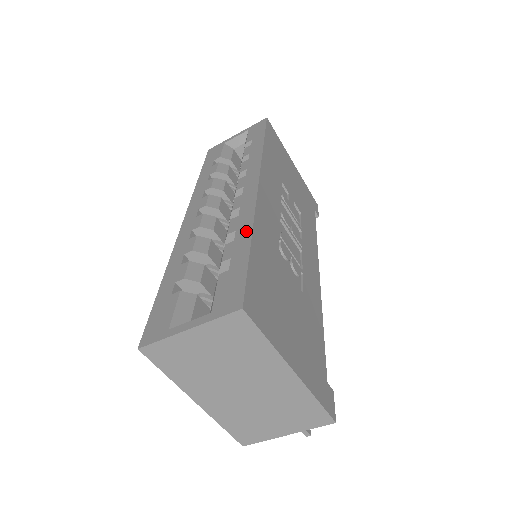
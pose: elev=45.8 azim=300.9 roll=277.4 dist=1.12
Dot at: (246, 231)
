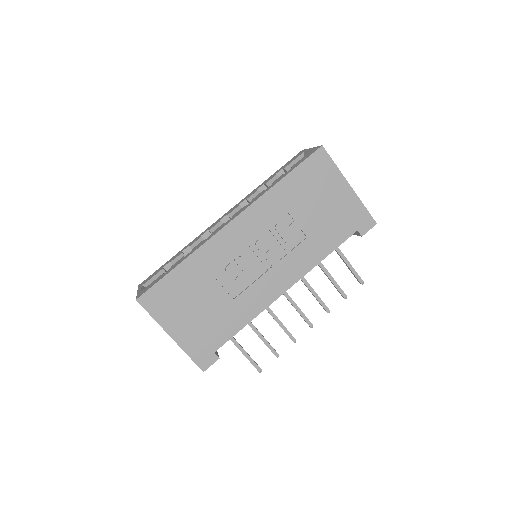
Dot at: (187, 256)
